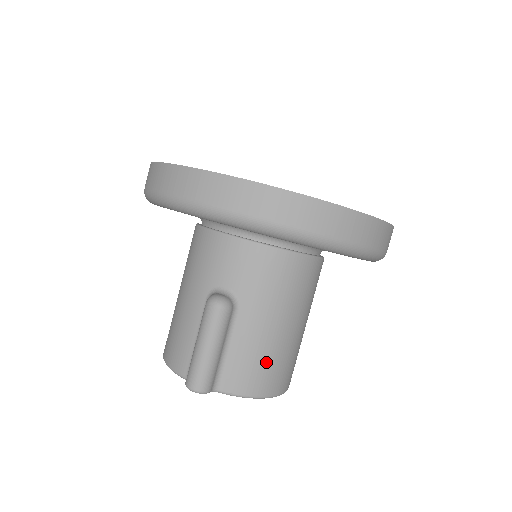
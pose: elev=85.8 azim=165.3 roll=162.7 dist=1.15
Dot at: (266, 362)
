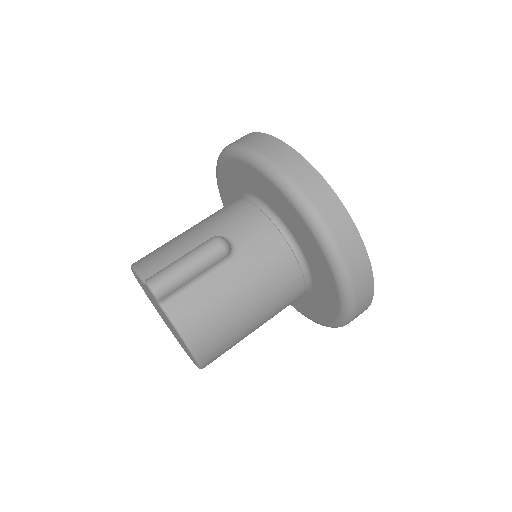
Dot at: (214, 318)
